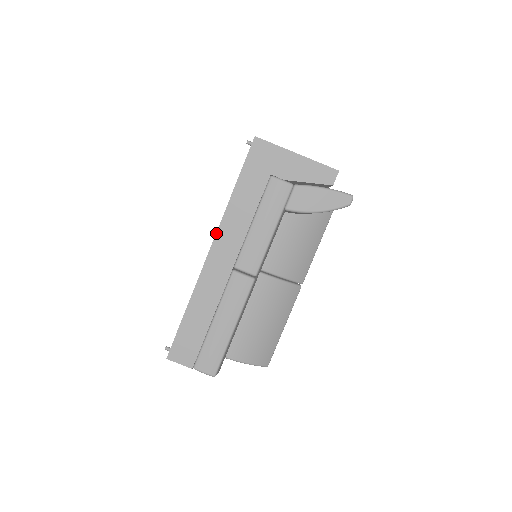
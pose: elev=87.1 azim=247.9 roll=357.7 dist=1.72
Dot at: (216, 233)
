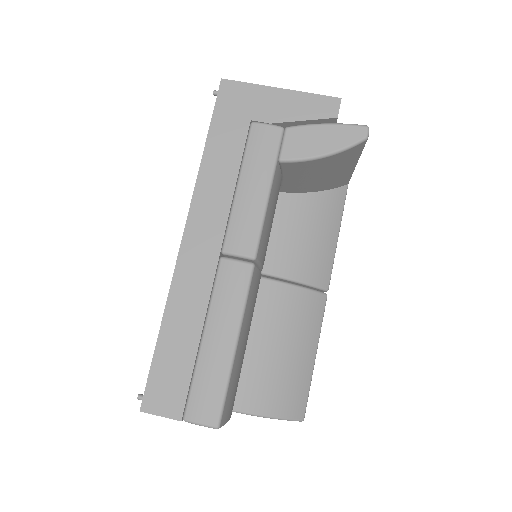
Dot at: (189, 210)
